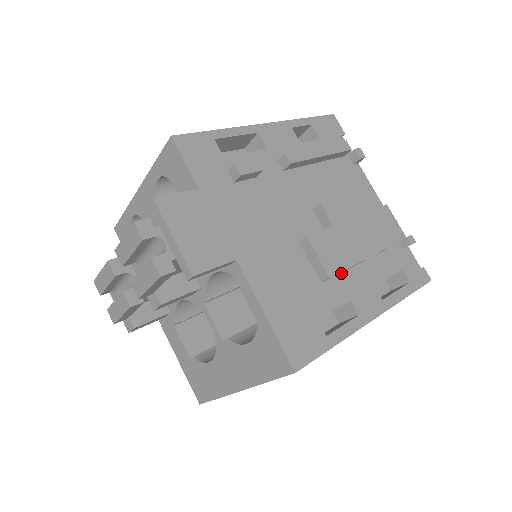
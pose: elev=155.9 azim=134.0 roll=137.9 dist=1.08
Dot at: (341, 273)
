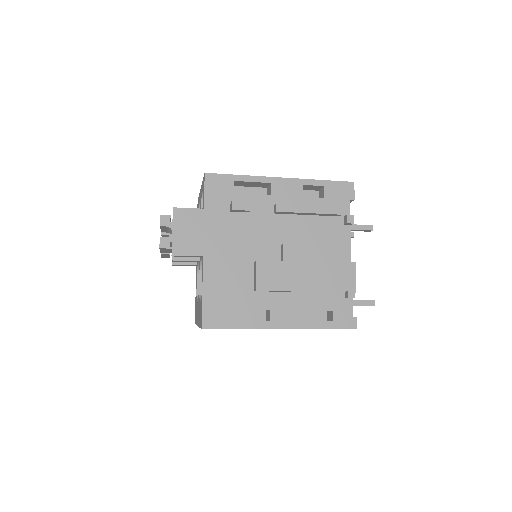
Dot at: (275, 292)
